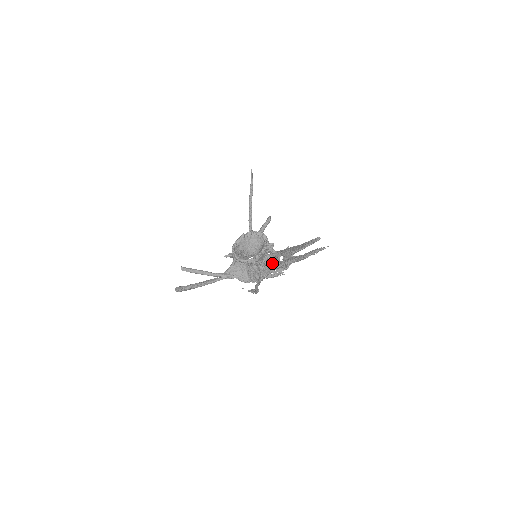
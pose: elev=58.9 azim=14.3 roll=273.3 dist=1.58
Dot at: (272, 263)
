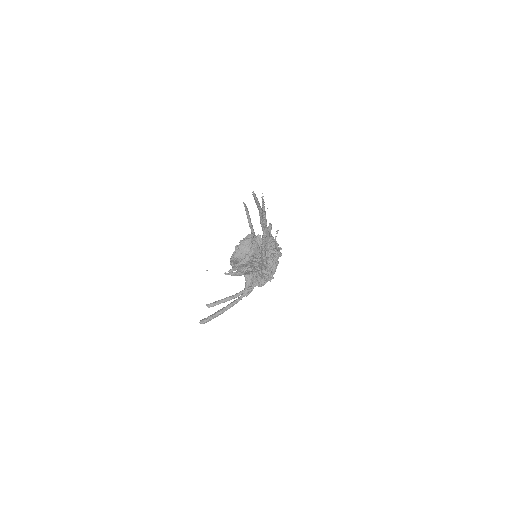
Dot at: occluded
